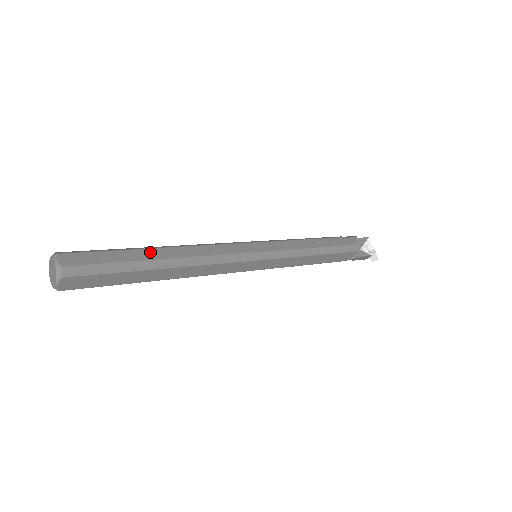
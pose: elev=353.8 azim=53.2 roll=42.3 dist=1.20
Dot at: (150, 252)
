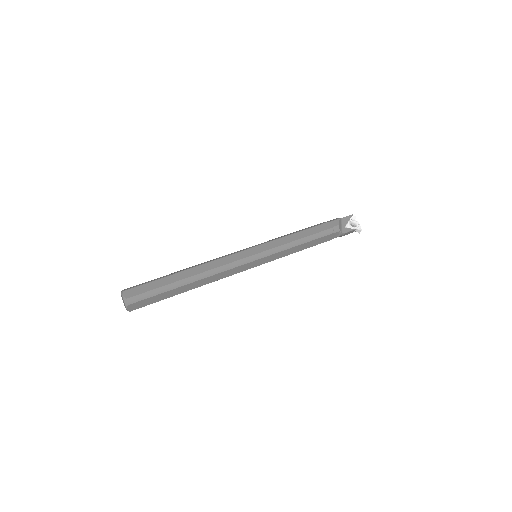
Dot at: (178, 275)
